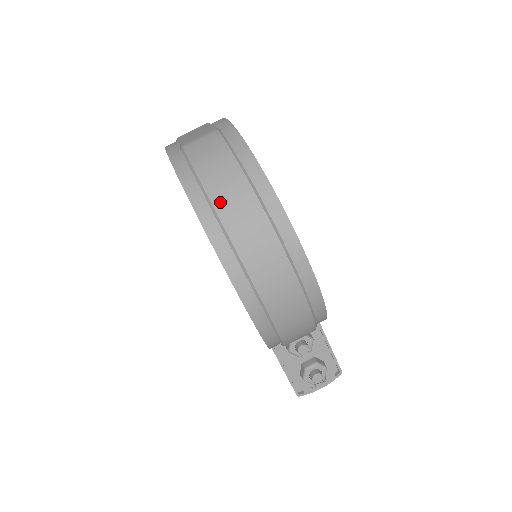
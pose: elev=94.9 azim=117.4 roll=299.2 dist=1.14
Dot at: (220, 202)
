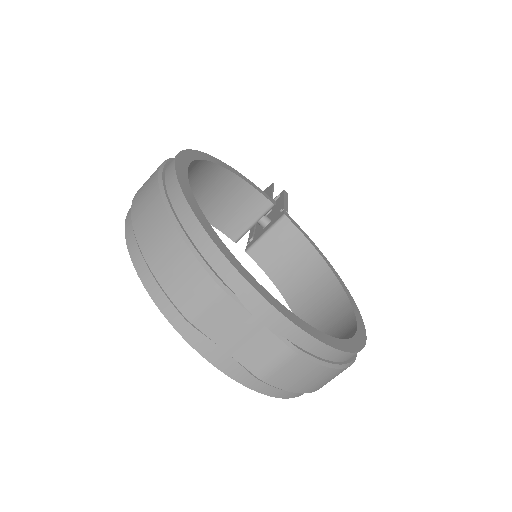
Dot at: occluded
